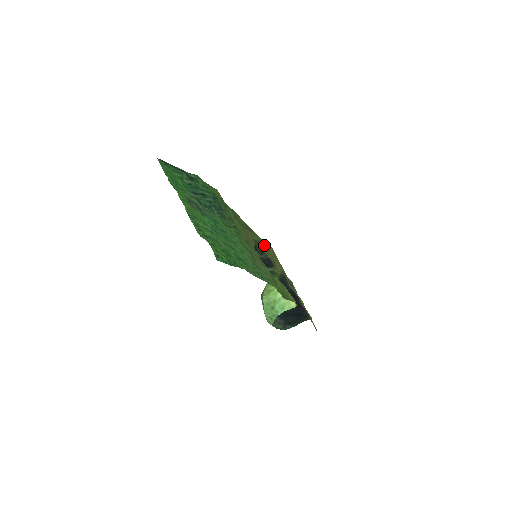
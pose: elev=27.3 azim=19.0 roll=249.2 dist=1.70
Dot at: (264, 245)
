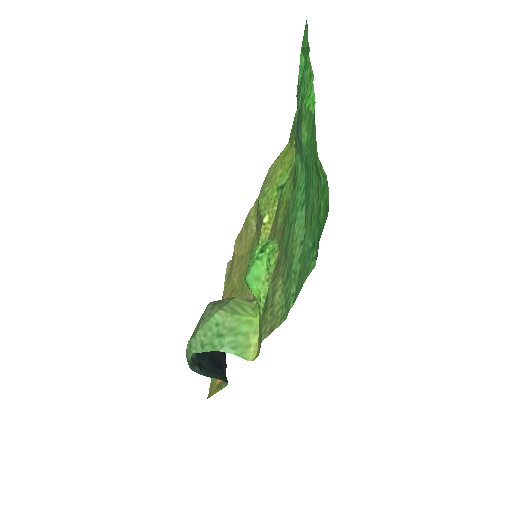
Dot at: occluded
